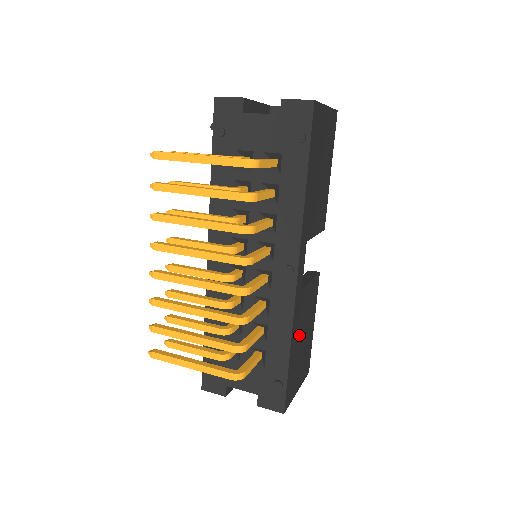
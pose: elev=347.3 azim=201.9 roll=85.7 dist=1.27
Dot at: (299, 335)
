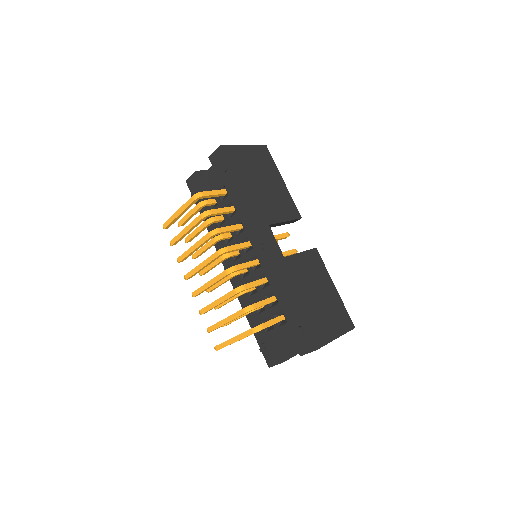
Dot at: (305, 291)
